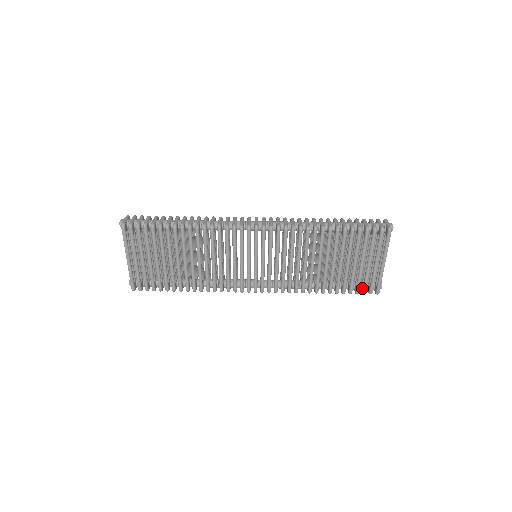
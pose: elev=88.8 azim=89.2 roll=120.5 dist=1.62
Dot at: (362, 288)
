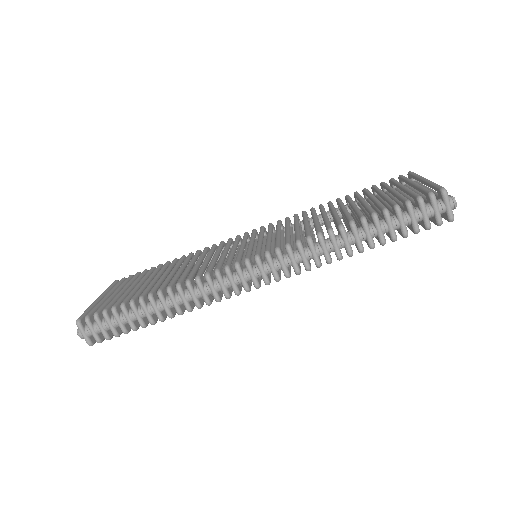
Dot at: occluded
